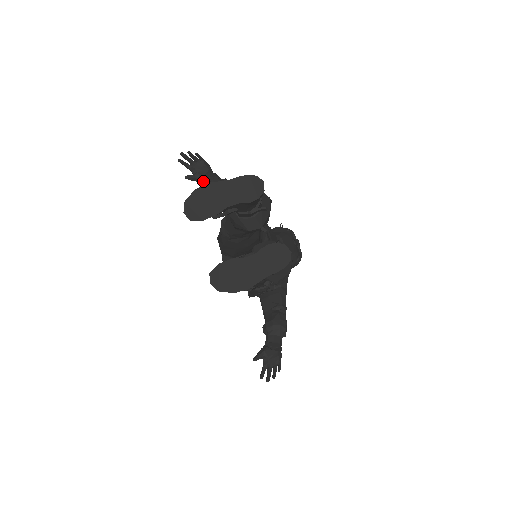
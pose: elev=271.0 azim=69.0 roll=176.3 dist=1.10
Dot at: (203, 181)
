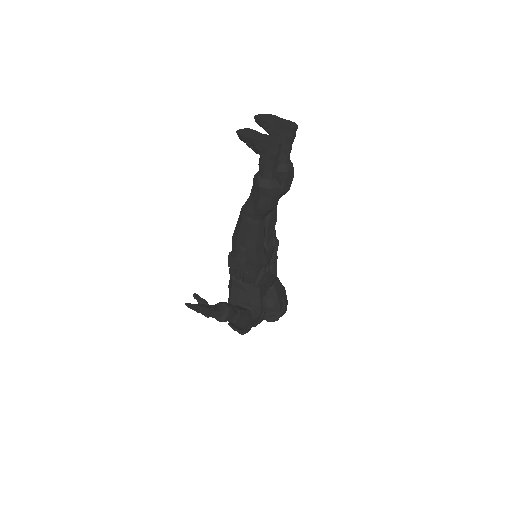
Dot at: occluded
